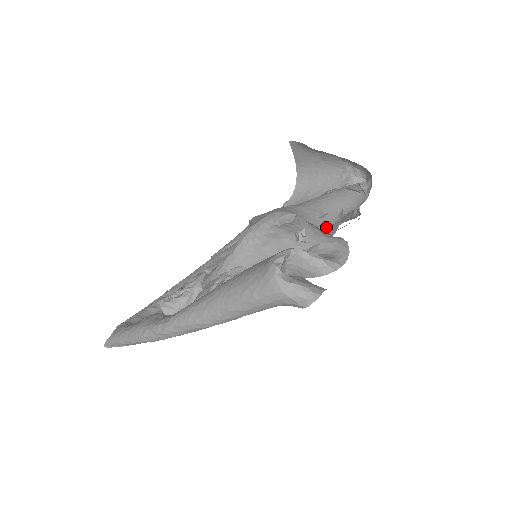
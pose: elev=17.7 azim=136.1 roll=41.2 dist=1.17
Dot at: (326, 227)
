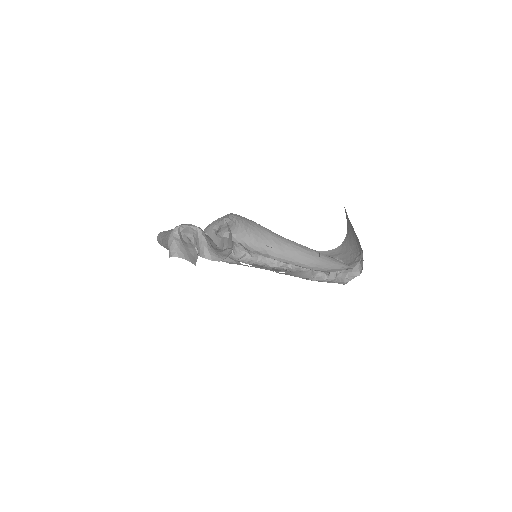
Dot at: (268, 256)
